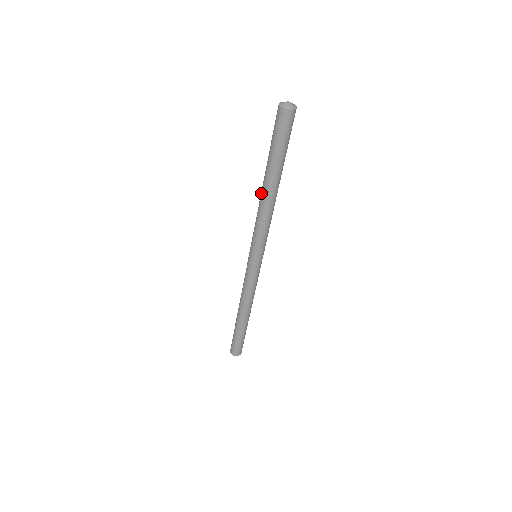
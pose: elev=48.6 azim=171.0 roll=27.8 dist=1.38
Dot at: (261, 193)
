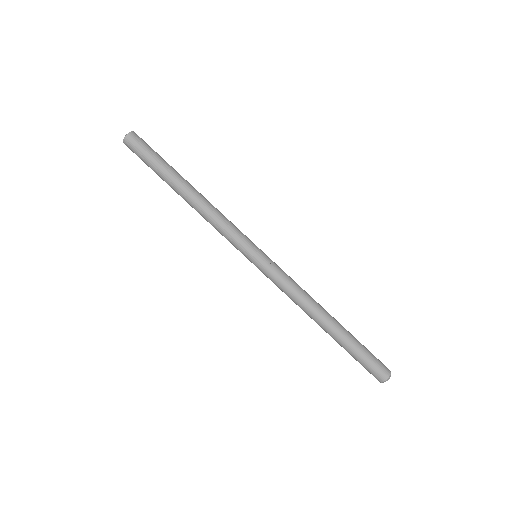
Dot at: (190, 202)
